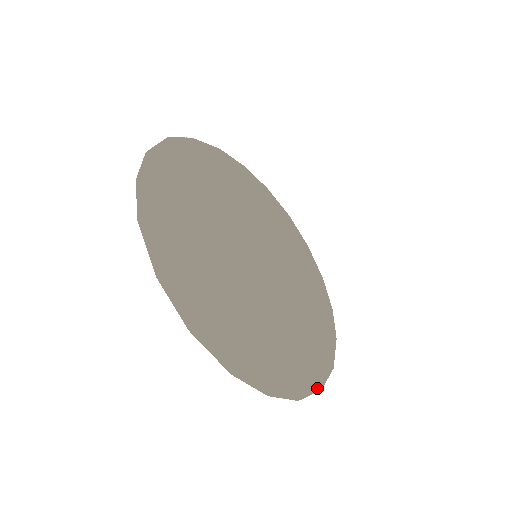
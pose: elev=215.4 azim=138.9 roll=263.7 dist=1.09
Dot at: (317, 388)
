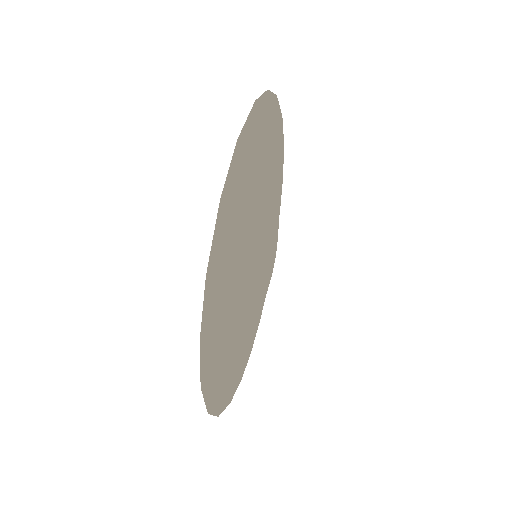
Dot at: (208, 406)
